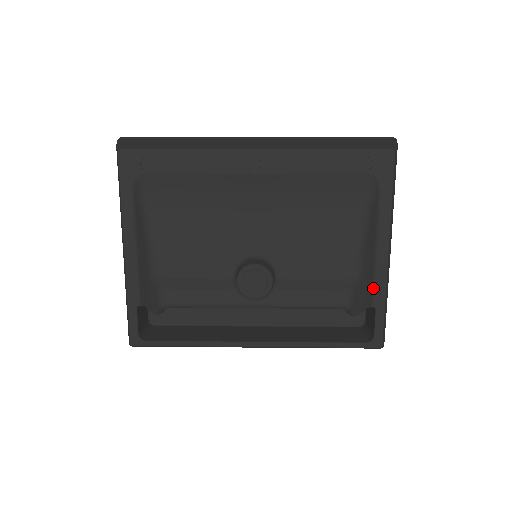
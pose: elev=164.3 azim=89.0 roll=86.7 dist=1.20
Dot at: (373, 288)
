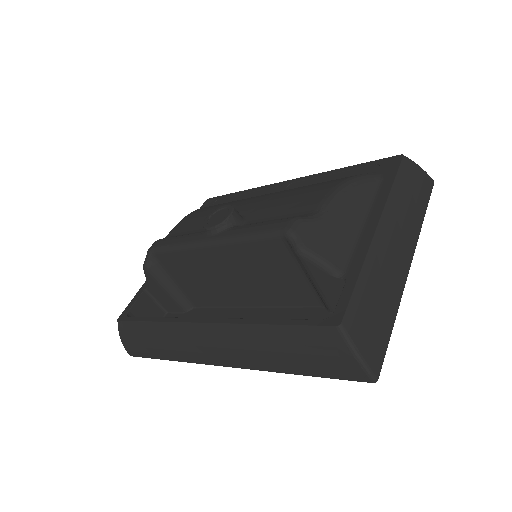
Dot at: (349, 258)
